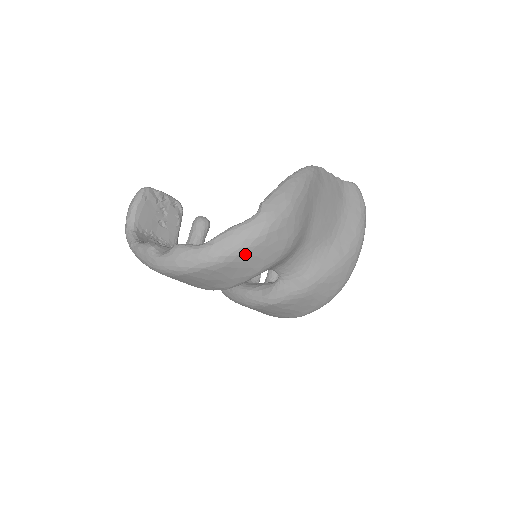
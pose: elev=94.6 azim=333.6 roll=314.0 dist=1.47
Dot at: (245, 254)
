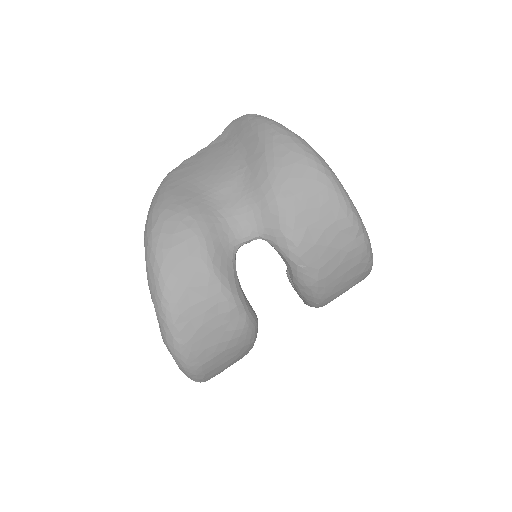
Dot at: (168, 275)
